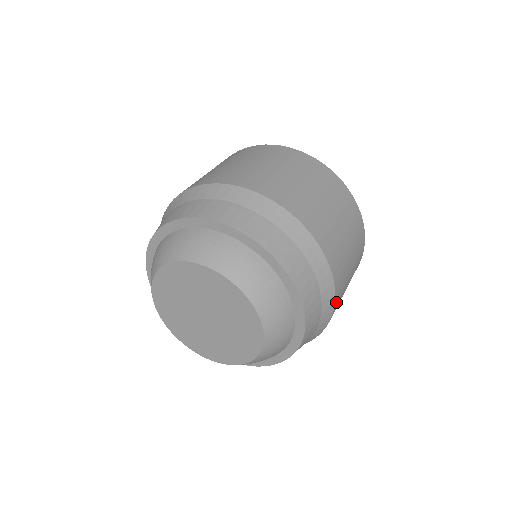
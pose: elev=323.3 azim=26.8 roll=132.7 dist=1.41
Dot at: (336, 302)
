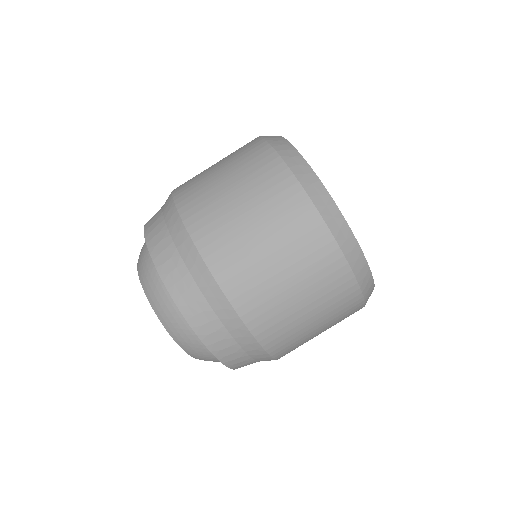
Dot at: occluded
